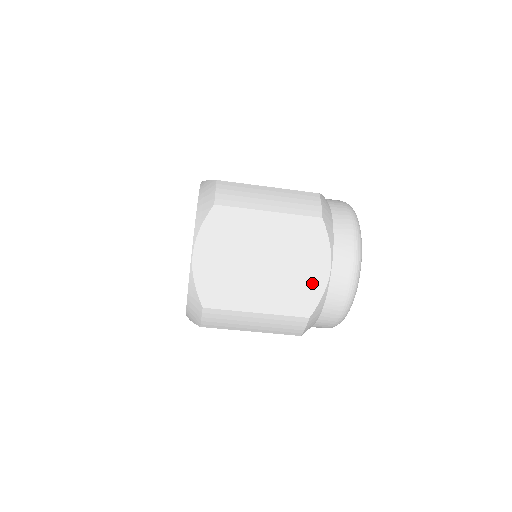
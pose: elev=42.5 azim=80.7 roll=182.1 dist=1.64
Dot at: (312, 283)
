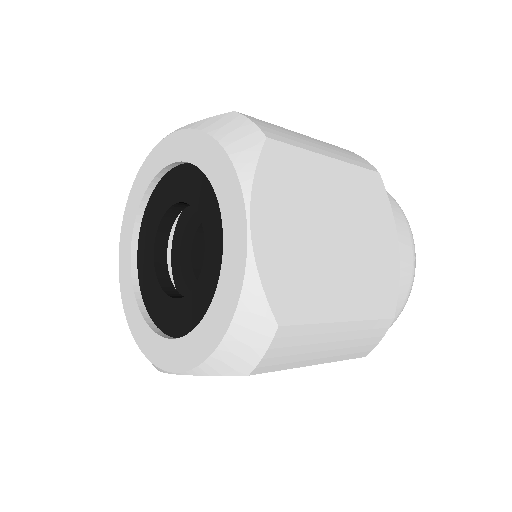
Dot at: (387, 266)
